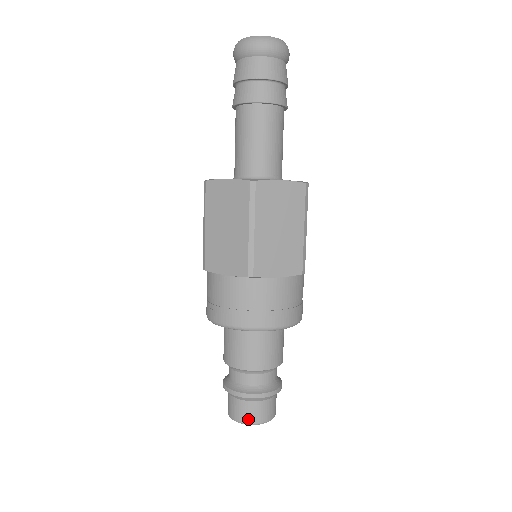
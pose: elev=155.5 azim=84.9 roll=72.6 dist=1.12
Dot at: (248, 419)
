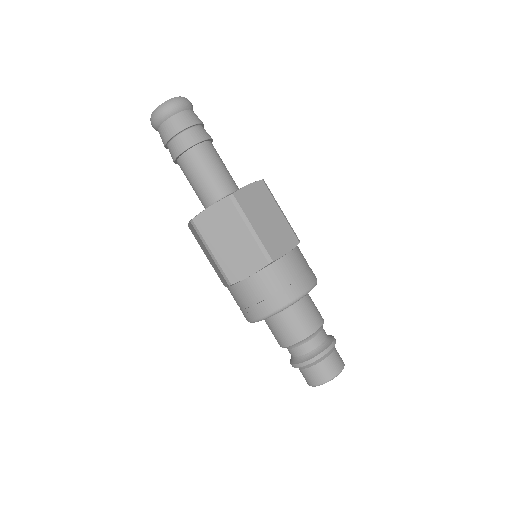
Dot at: (330, 375)
